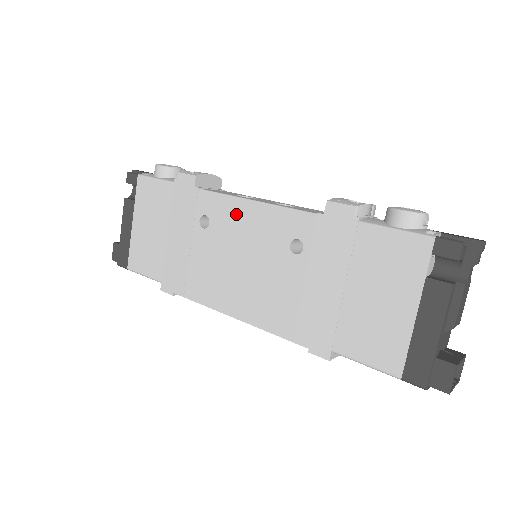
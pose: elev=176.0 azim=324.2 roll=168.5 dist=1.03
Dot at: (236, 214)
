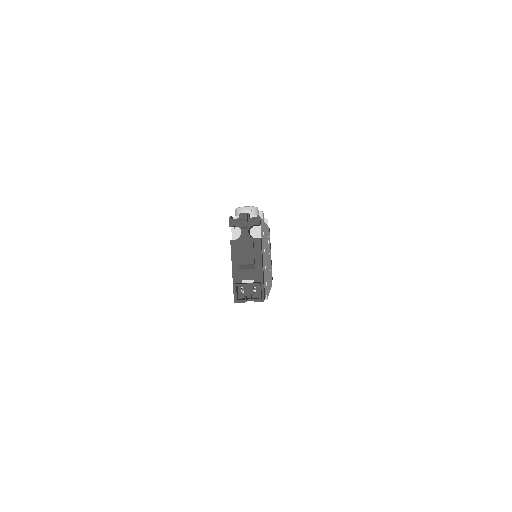
Dot at: occluded
